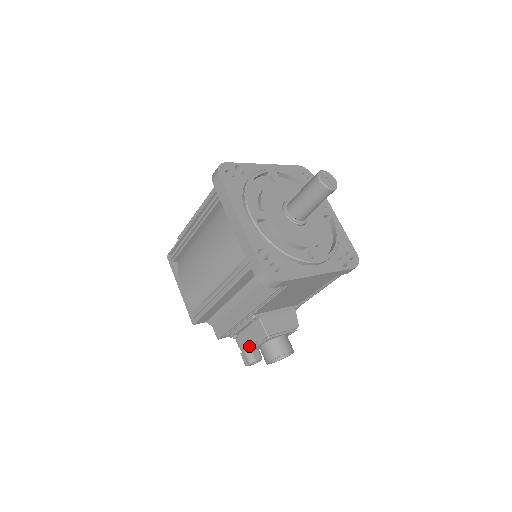
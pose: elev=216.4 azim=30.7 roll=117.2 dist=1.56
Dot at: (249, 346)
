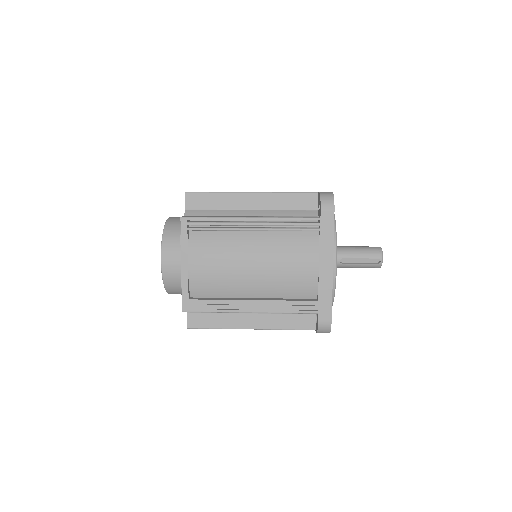
Dot at: occluded
